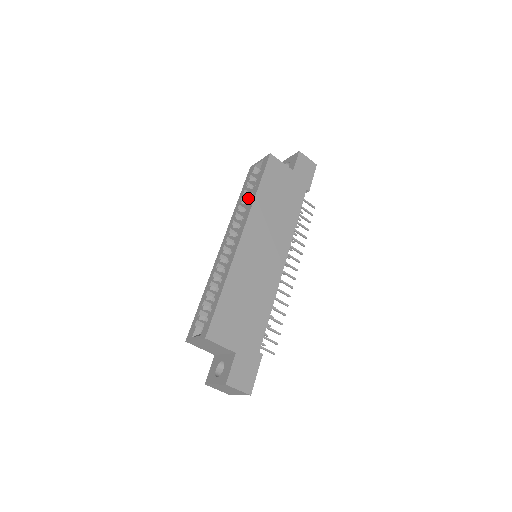
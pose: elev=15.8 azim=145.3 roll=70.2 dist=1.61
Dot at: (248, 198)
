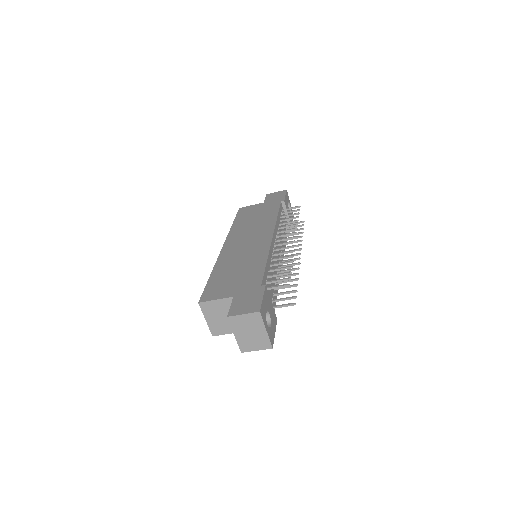
Dot at: occluded
